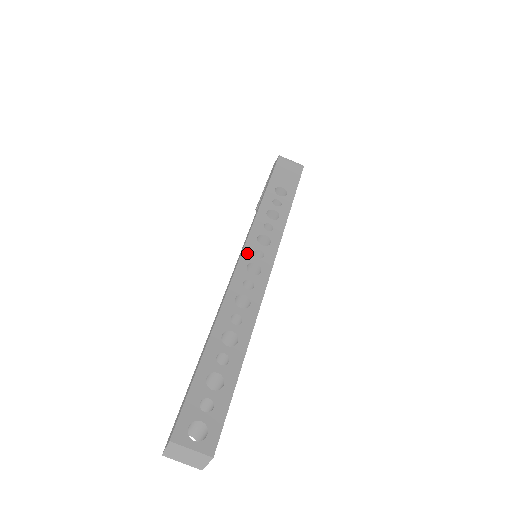
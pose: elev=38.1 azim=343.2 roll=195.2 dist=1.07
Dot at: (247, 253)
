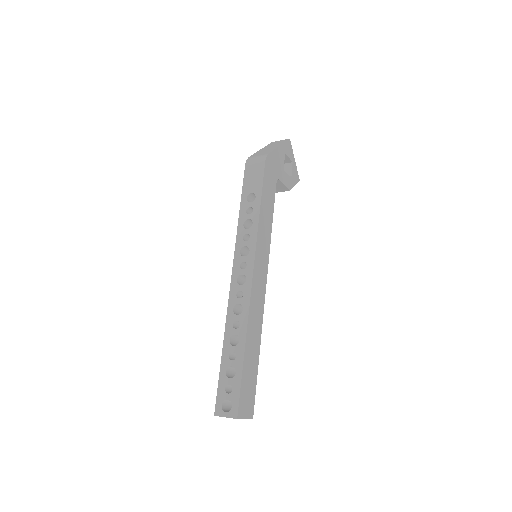
Dot at: (235, 269)
